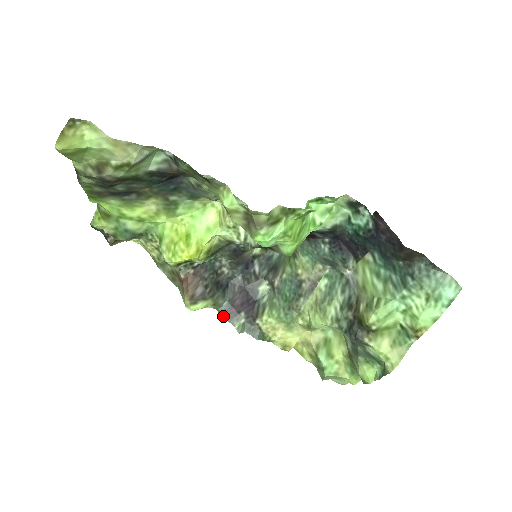
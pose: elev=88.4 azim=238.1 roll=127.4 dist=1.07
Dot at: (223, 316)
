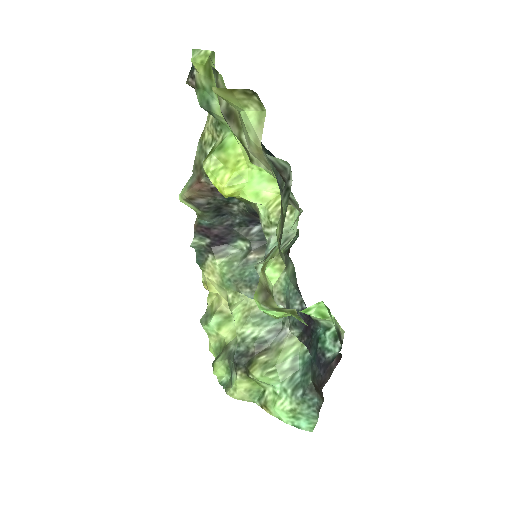
Dot at: (196, 226)
